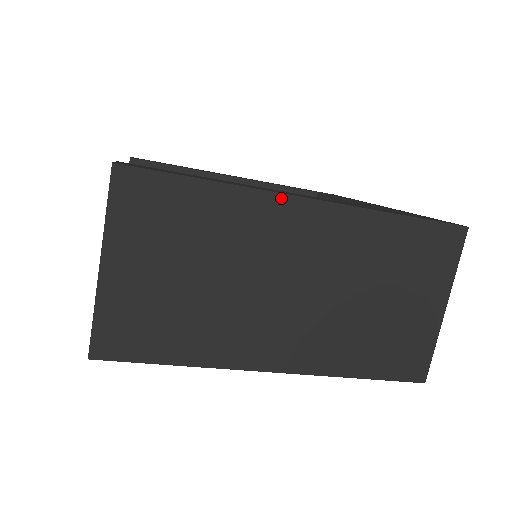
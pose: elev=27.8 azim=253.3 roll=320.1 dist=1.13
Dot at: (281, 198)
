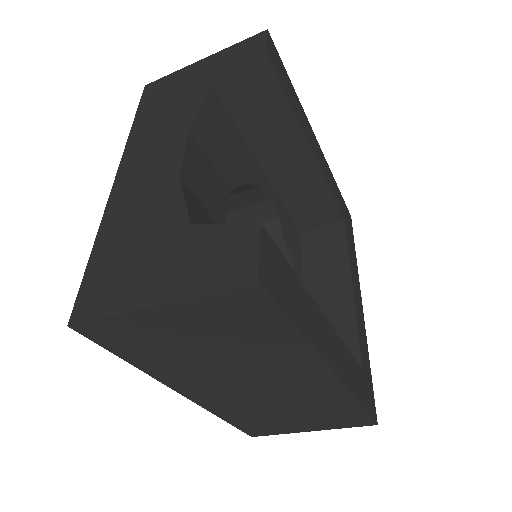
Dot at: (322, 364)
